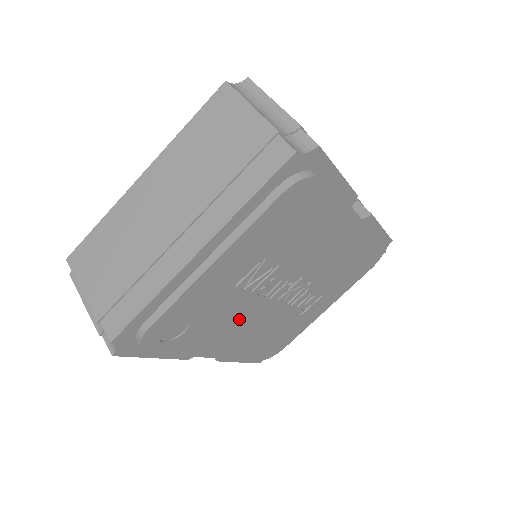
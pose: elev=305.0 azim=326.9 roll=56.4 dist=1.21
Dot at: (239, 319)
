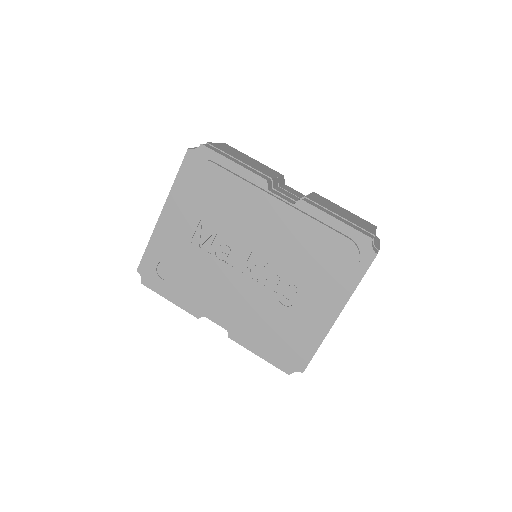
Dot at: (215, 281)
